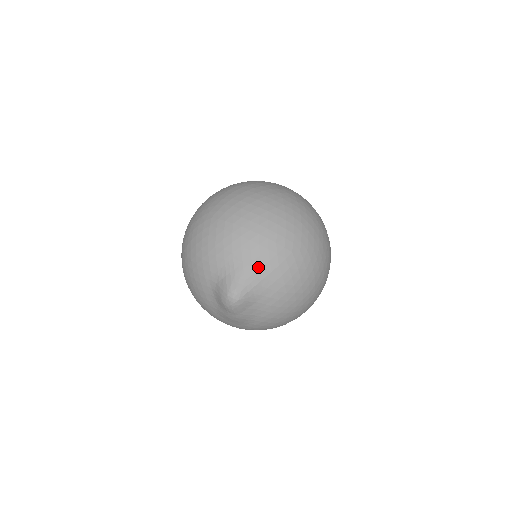
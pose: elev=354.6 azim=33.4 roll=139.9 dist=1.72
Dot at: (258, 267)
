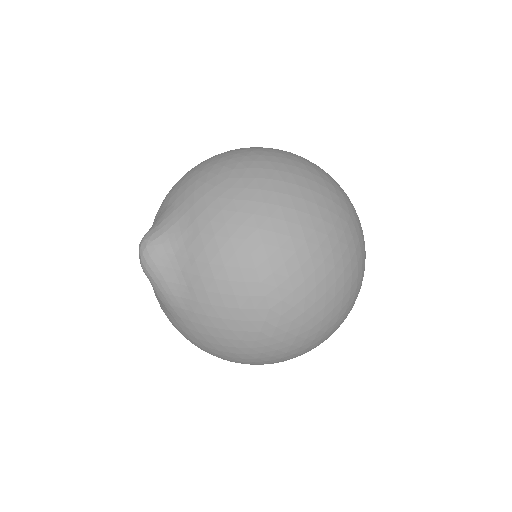
Dot at: (180, 203)
